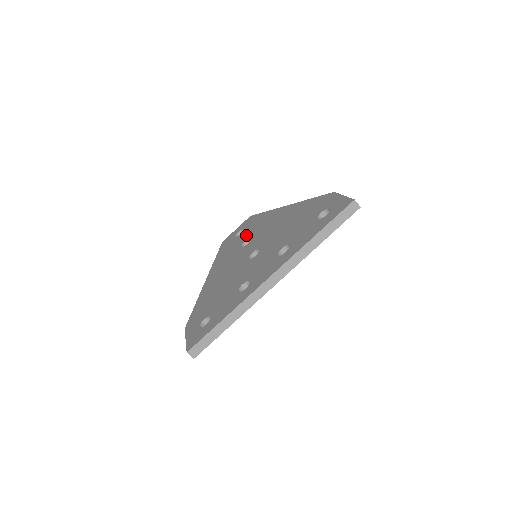
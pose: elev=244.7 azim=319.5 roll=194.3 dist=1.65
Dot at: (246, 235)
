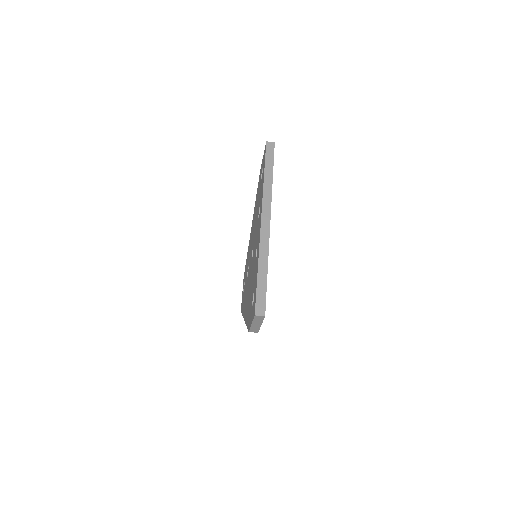
Dot at: (246, 274)
